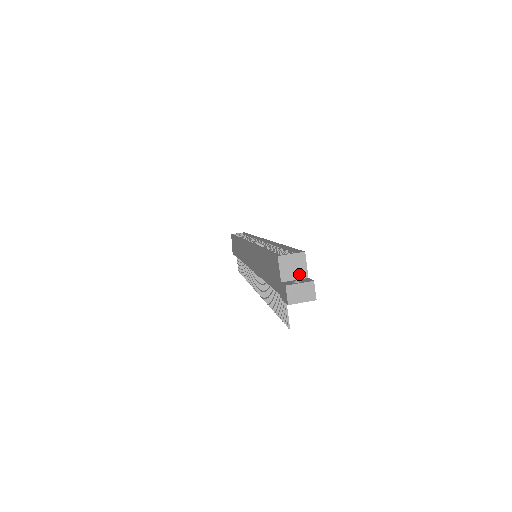
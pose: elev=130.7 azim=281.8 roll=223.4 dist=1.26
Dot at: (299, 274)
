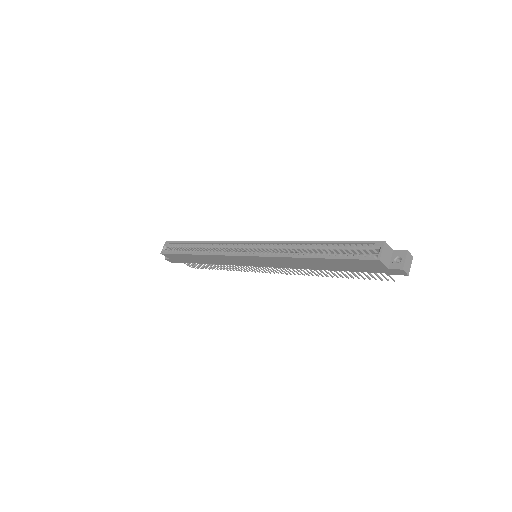
Dot at: (390, 254)
